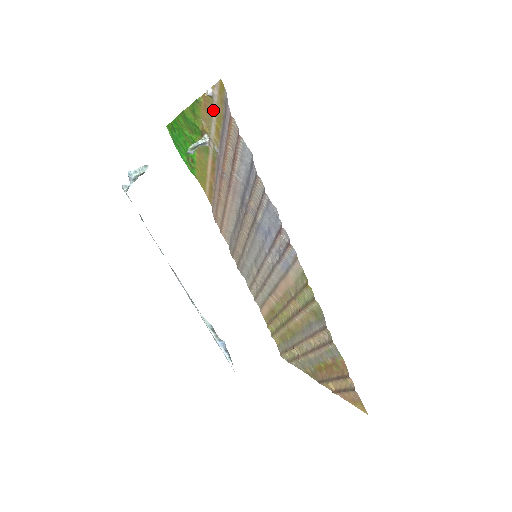
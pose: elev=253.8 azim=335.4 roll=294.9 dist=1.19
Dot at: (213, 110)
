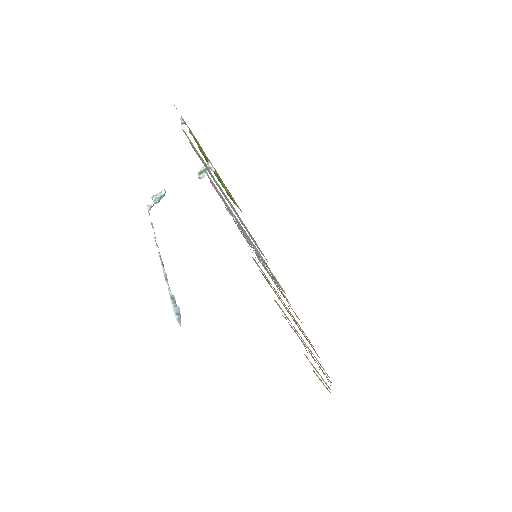
Dot at: (193, 135)
